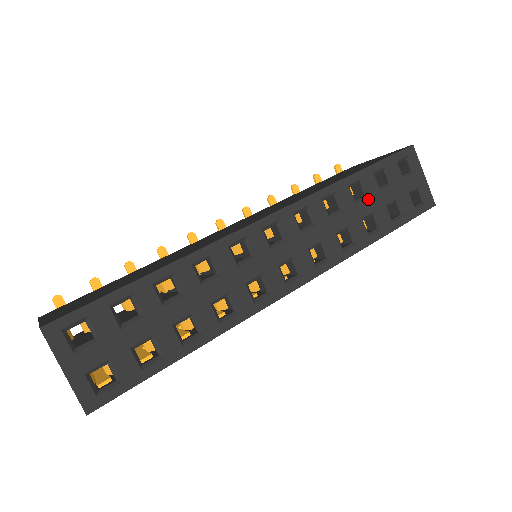
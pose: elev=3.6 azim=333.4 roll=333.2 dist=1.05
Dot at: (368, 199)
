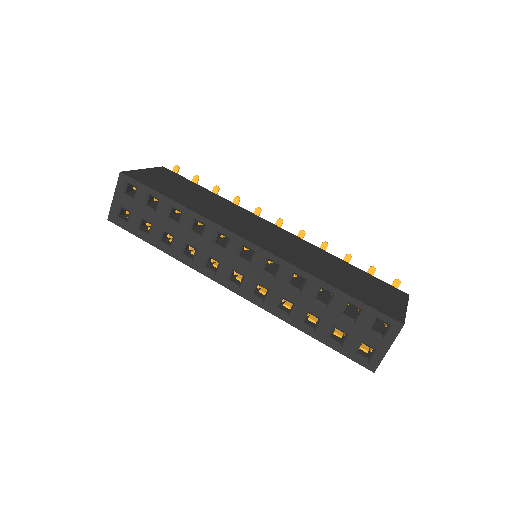
Dot at: (324, 308)
